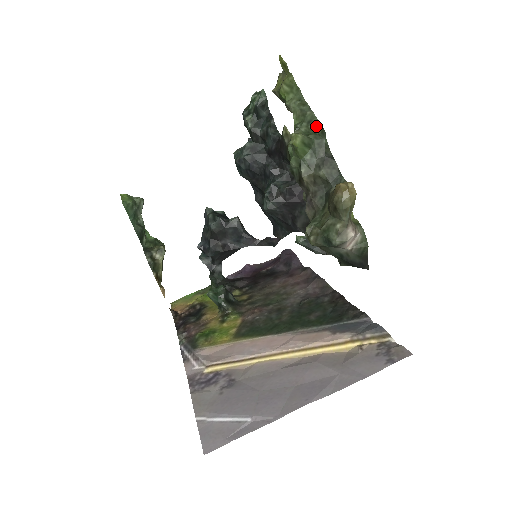
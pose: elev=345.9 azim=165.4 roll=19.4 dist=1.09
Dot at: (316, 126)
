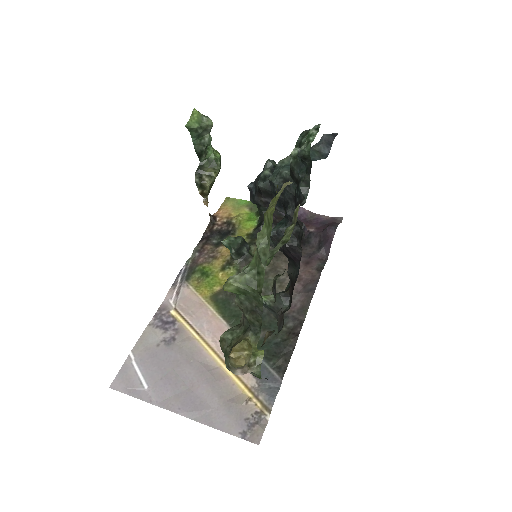
Dot at: (260, 282)
